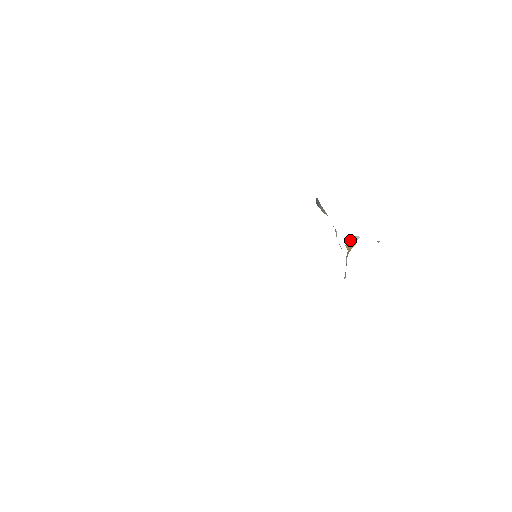
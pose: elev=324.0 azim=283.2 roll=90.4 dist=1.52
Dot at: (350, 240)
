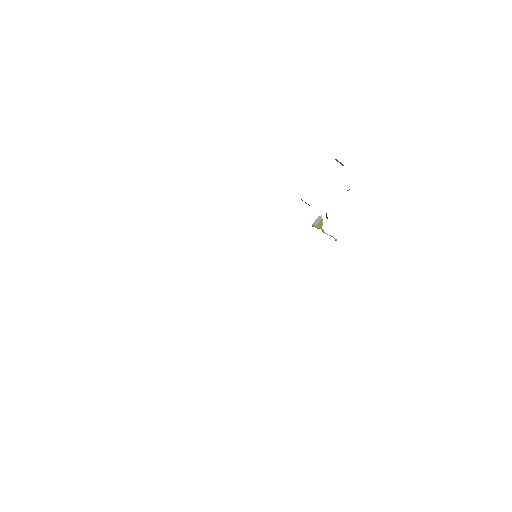
Dot at: (316, 222)
